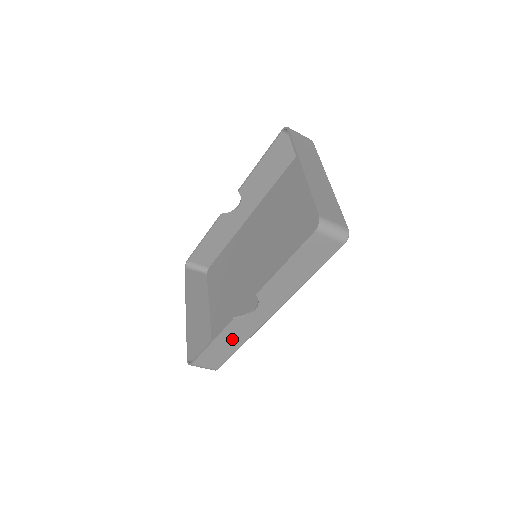
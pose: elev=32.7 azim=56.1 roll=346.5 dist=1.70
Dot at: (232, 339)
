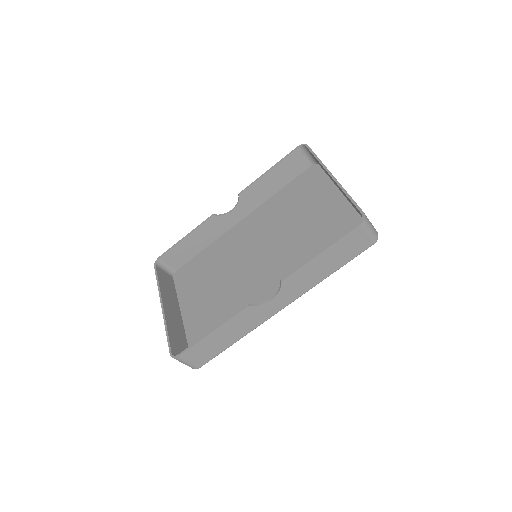
Dot at: (233, 331)
